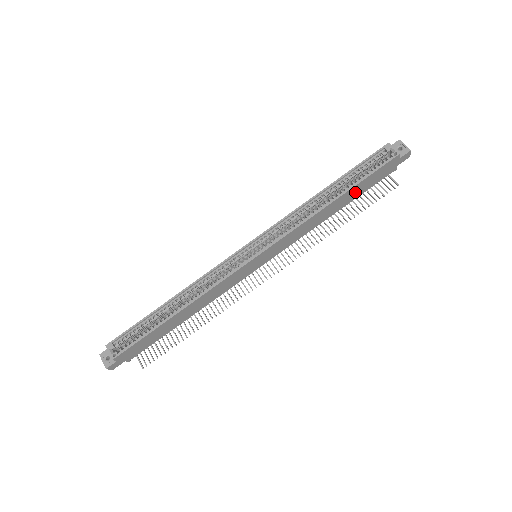
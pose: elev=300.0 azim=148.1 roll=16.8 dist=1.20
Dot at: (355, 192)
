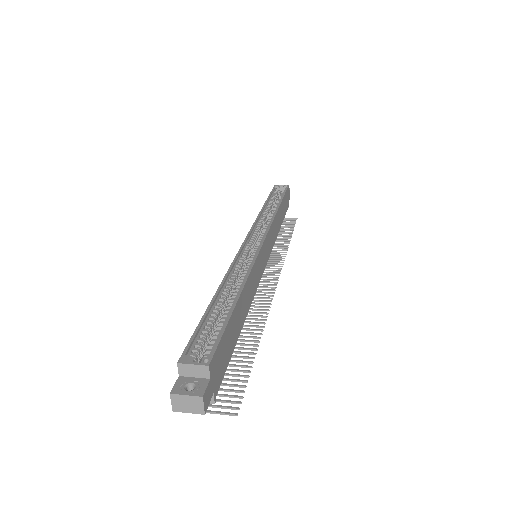
Dot at: (283, 209)
